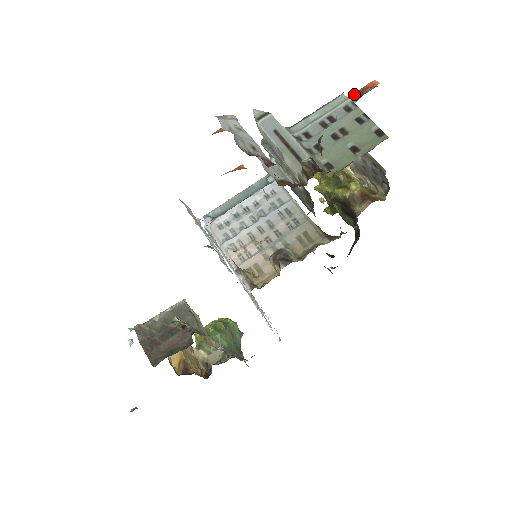
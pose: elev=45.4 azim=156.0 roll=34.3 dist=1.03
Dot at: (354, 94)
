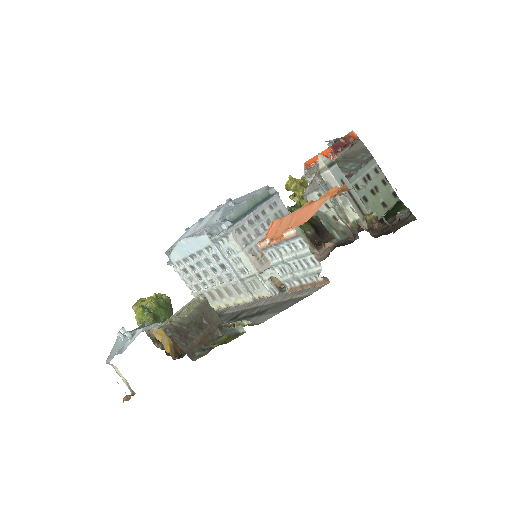
Dot at: (344, 140)
